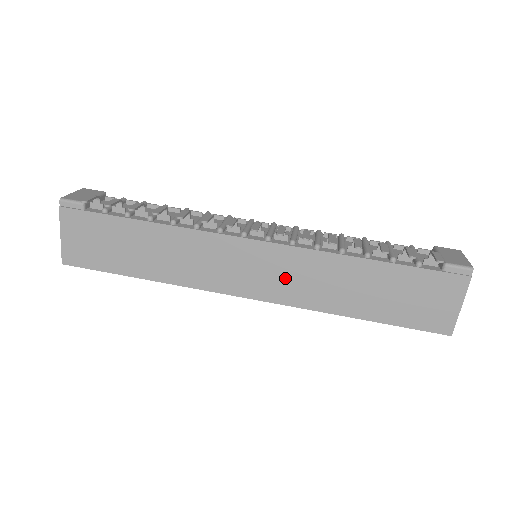
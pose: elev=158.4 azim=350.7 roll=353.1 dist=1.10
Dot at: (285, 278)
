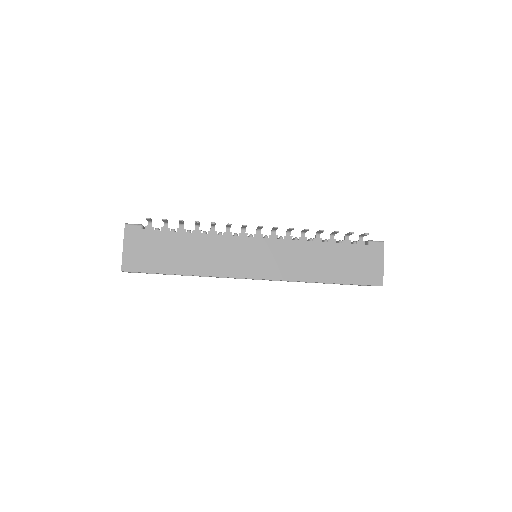
Dot at: (280, 261)
